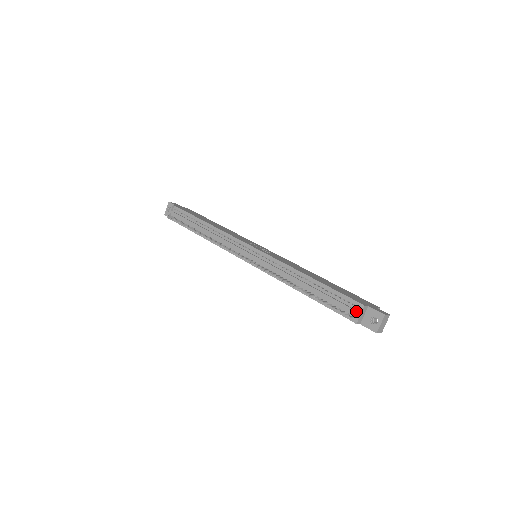
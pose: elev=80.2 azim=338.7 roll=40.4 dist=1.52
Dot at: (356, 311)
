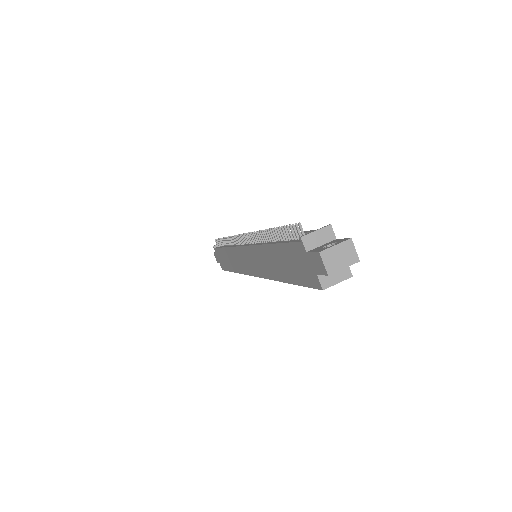
Dot at: occluded
